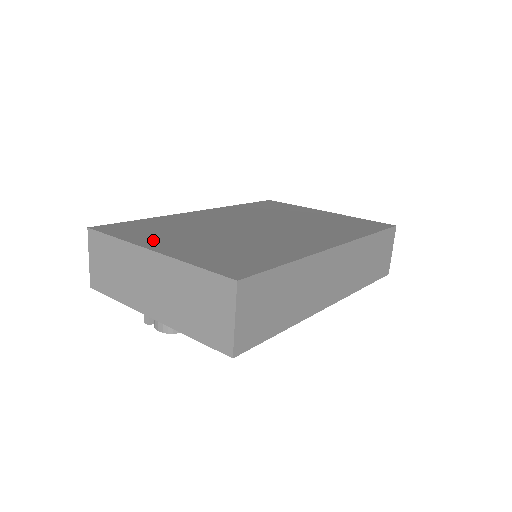
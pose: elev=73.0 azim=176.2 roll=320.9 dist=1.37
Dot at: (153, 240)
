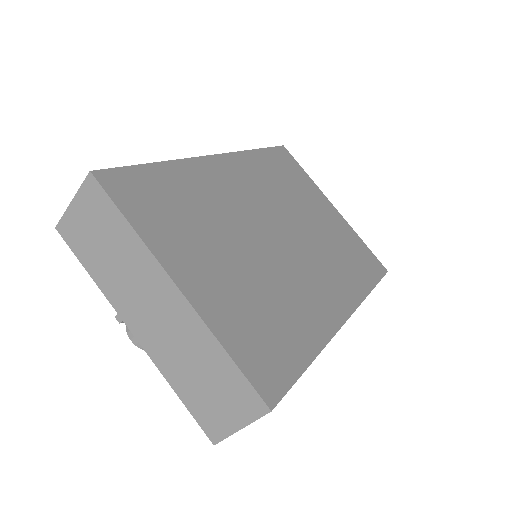
Dot at: (177, 250)
